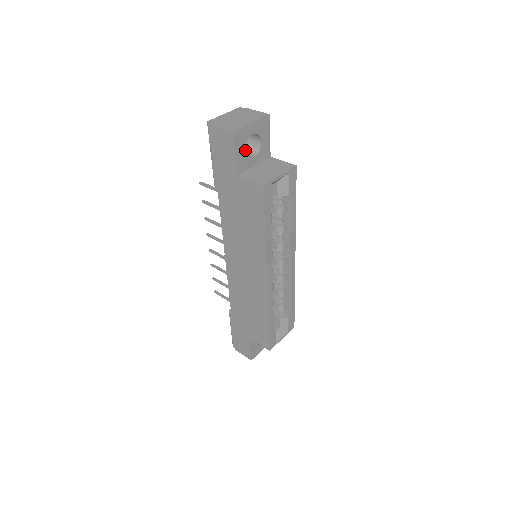
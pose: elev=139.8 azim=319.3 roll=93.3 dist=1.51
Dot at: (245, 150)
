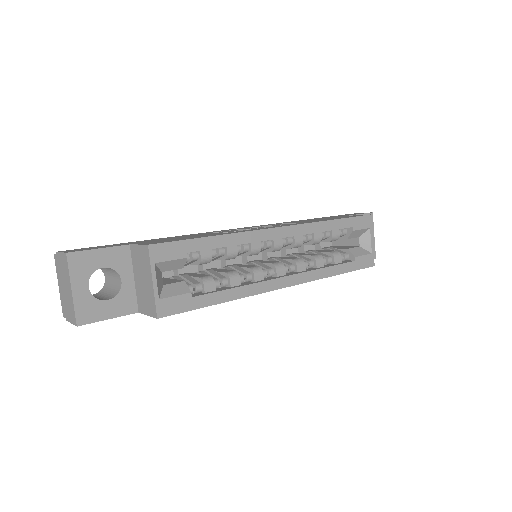
Dot at: (112, 274)
